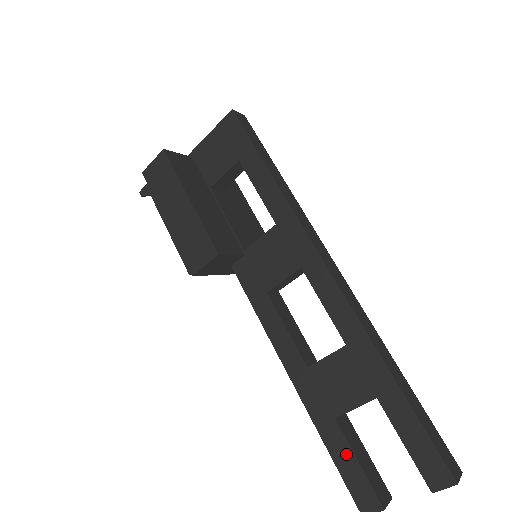
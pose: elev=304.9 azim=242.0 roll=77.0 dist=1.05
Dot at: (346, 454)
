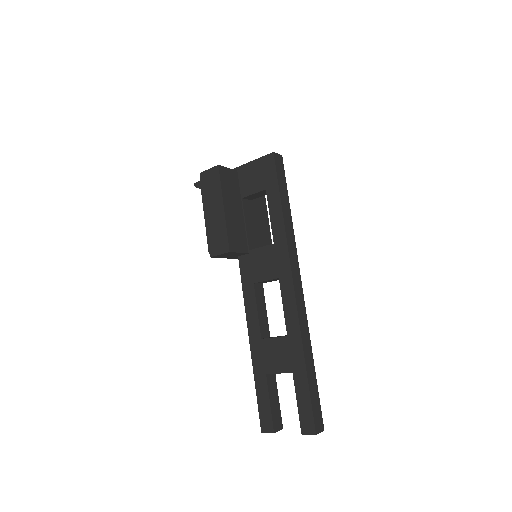
Dot at: (265, 396)
